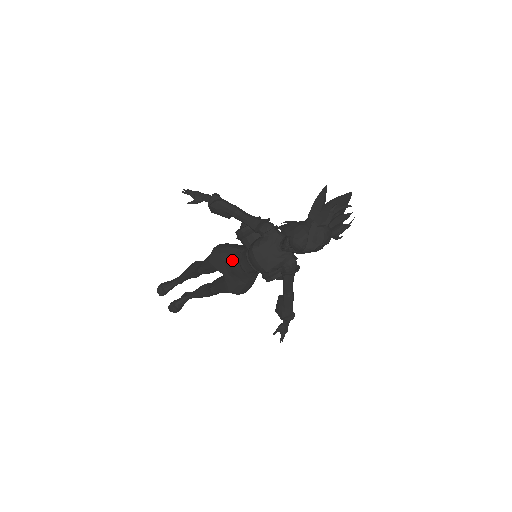
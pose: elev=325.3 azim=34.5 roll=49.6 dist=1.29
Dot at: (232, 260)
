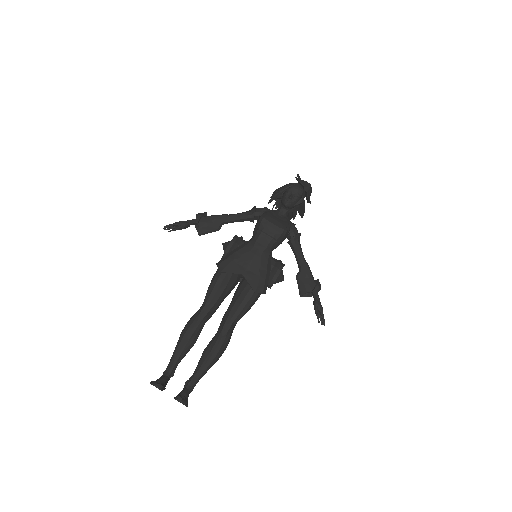
Dot at: (245, 251)
